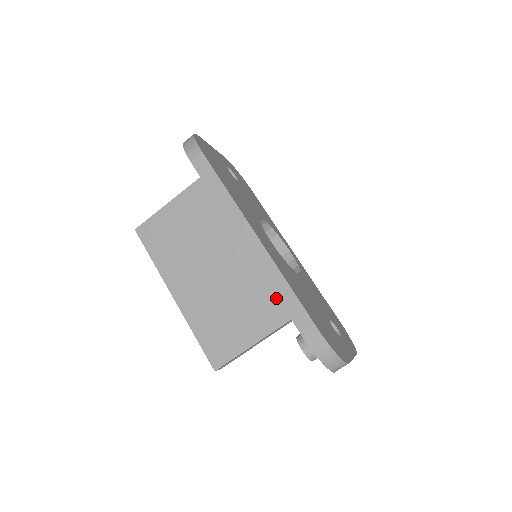
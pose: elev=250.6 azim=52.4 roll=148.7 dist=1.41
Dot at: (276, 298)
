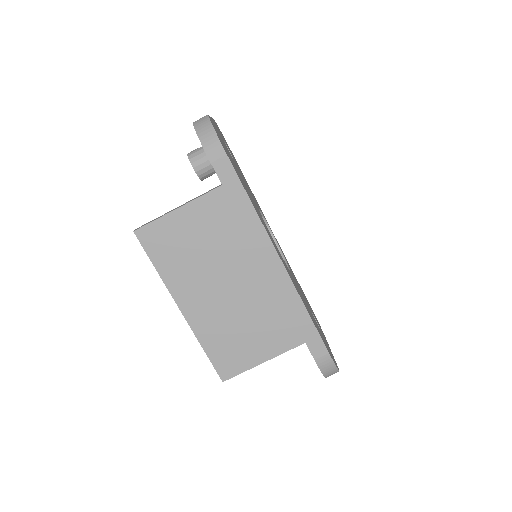
Dot at: (293, 323)
